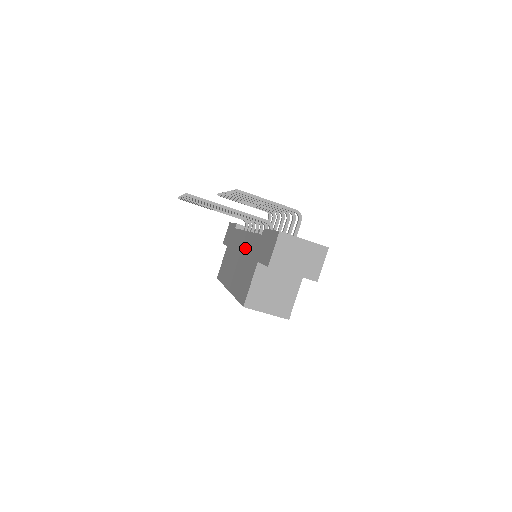
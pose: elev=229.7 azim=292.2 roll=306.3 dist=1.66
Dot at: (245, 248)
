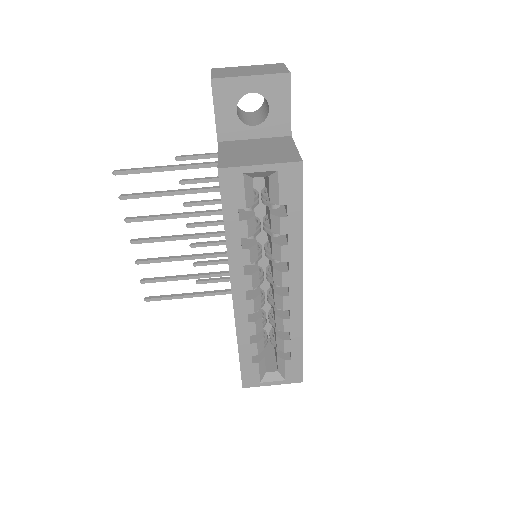
Dot at: occluded
